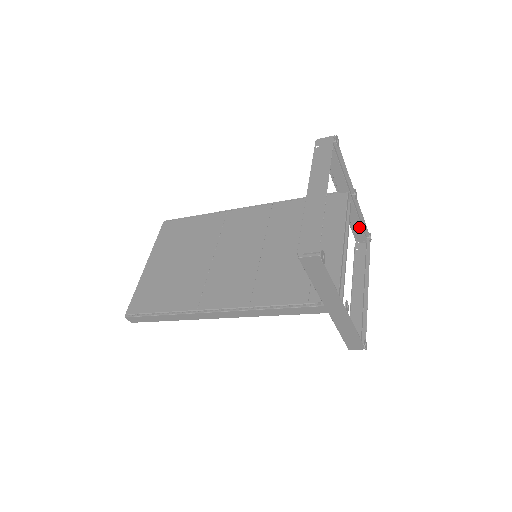
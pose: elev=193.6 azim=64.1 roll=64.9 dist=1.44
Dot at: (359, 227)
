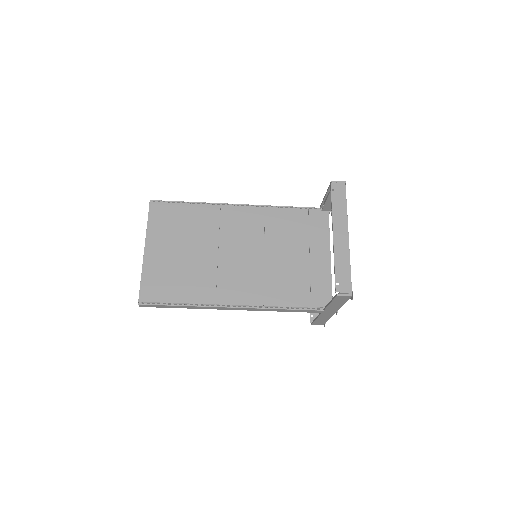
Dot at: occluded
